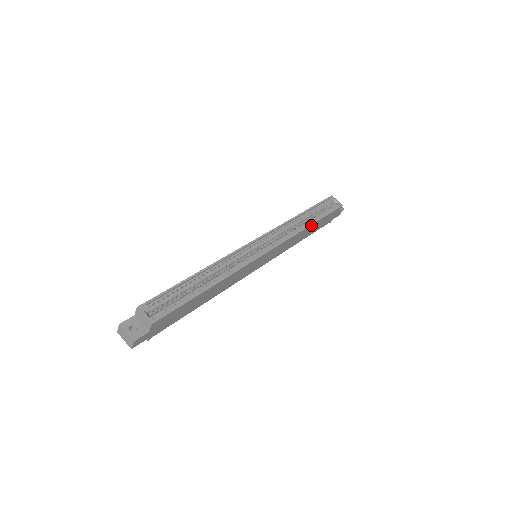
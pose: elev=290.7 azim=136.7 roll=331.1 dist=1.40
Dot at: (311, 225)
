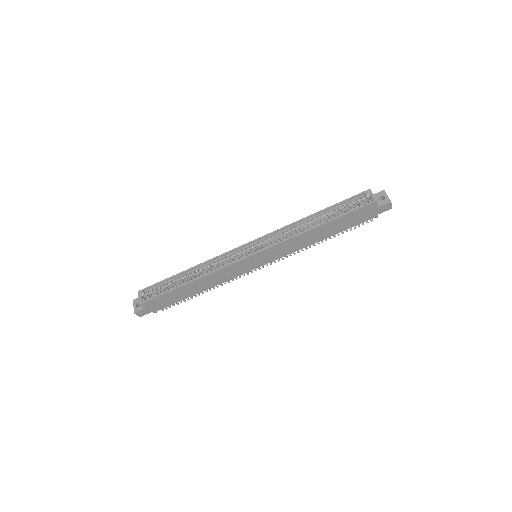
Dot at: (318, 227)
